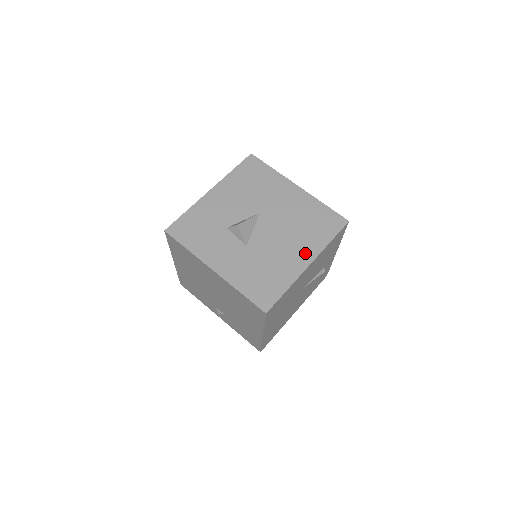
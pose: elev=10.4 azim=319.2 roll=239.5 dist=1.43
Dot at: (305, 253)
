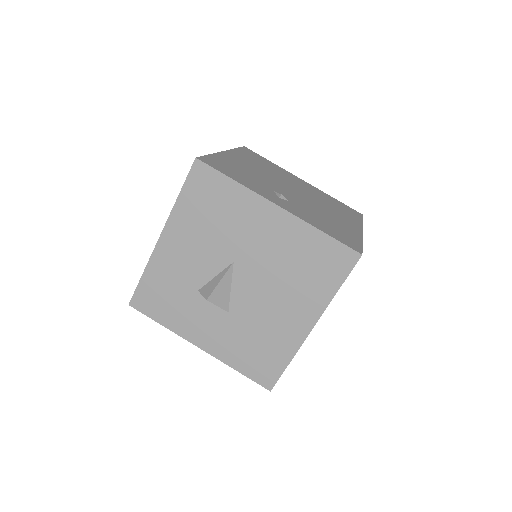
Dot at: (304, 313)
